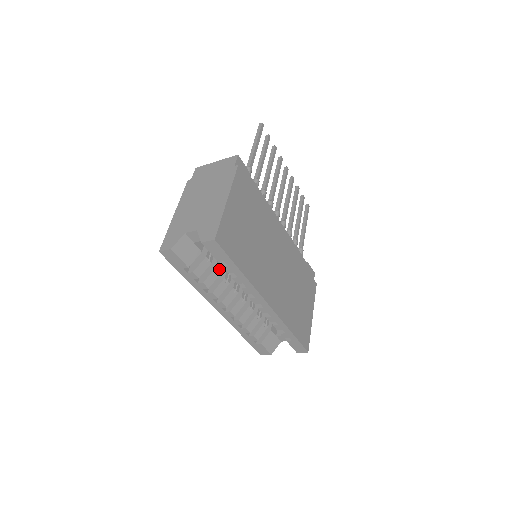
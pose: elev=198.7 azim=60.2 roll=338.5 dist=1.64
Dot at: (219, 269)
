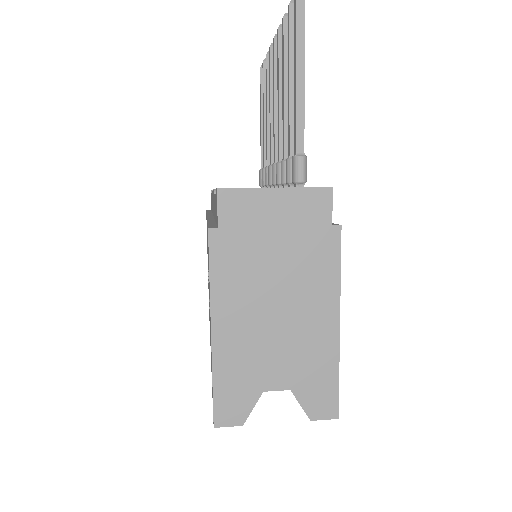
Dot at: occluded
